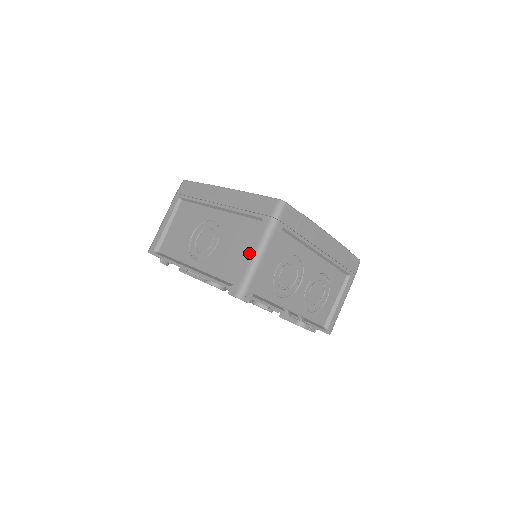
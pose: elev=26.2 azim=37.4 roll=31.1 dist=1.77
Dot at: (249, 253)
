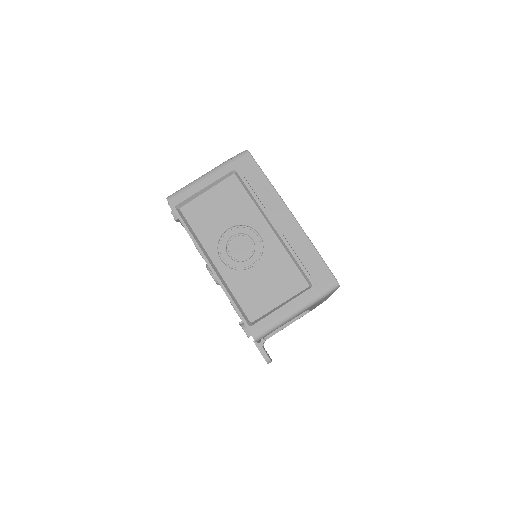
Dot at: (283, 309)
